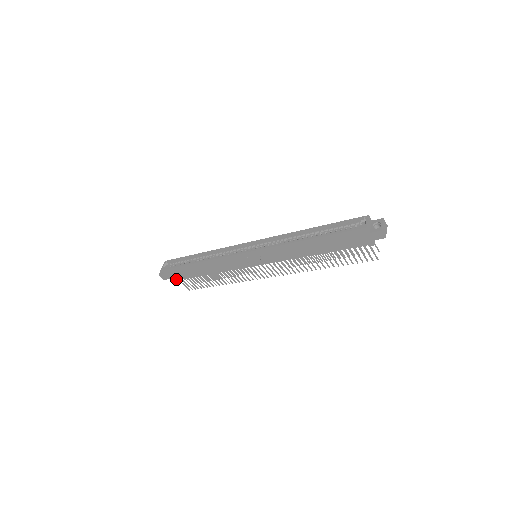
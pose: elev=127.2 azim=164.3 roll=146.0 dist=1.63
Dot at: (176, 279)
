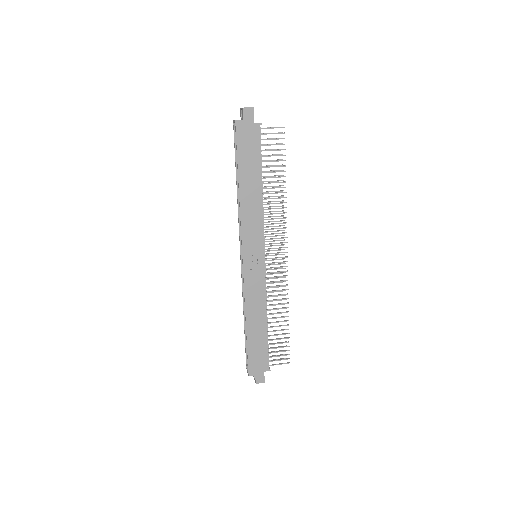
Dot at: (266, 367)
